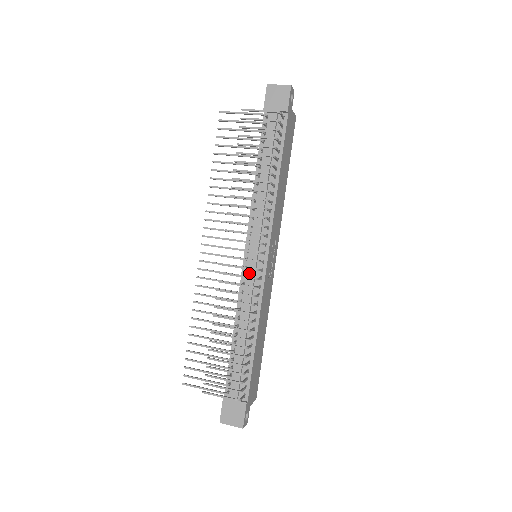
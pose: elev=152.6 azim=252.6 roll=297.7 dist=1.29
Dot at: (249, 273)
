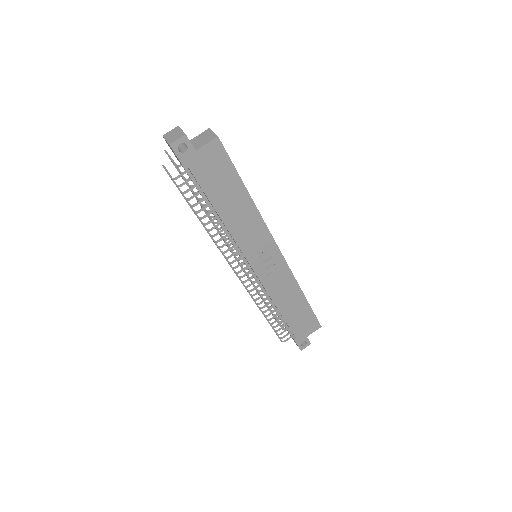
Dot at: occluded
